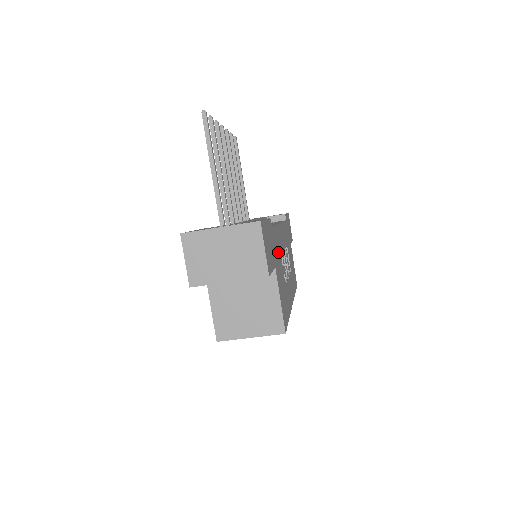
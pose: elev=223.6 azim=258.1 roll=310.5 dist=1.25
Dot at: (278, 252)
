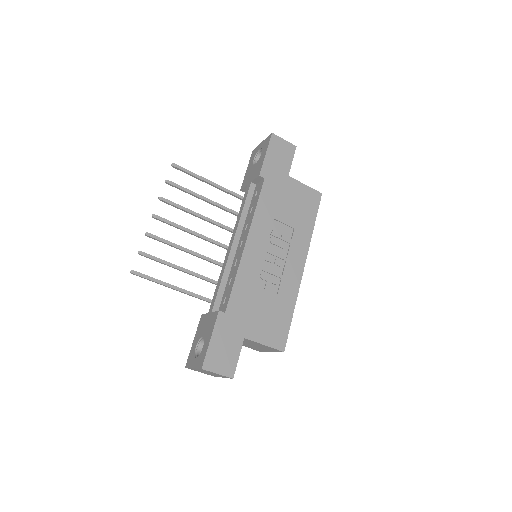
Dot at: (248, 300)
